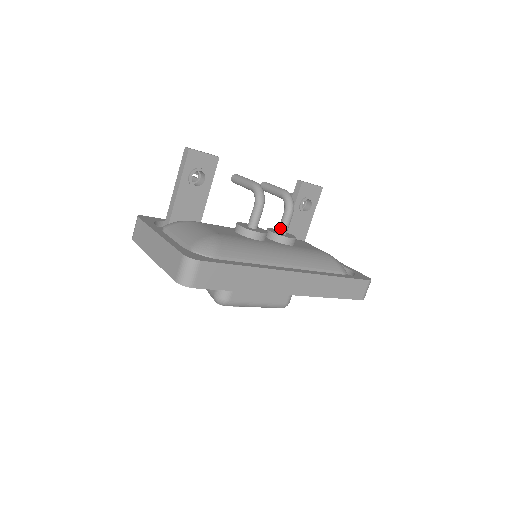
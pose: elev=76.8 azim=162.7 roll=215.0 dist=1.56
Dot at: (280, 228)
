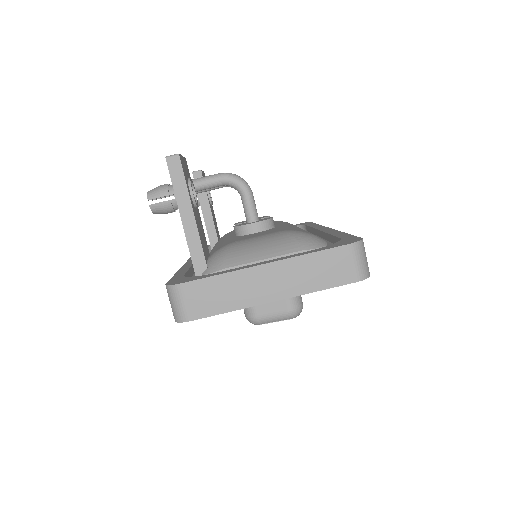
Dot at: occluded
